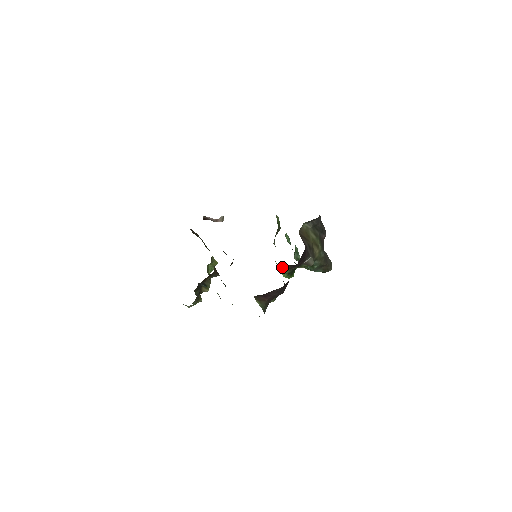
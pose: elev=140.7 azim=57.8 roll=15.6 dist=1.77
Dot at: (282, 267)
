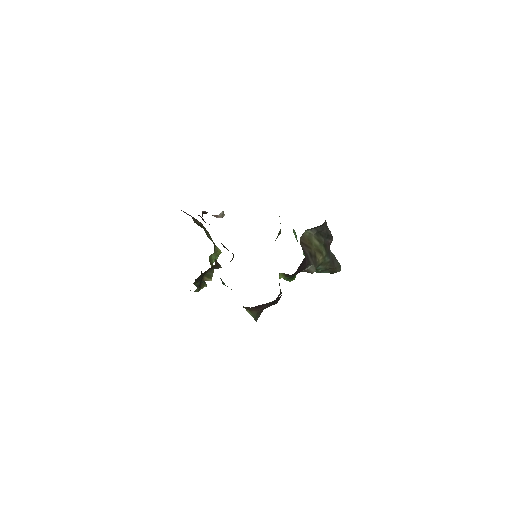
Dot at: occluded
